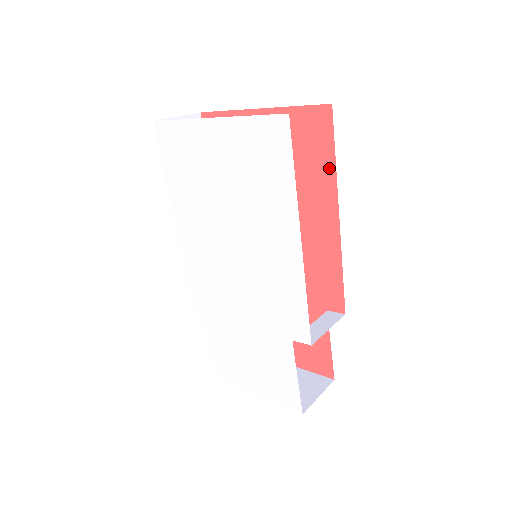
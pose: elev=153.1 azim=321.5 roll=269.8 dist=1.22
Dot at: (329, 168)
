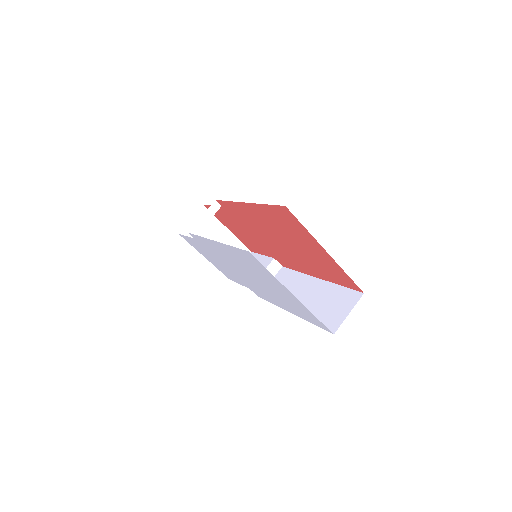
Dot at: (334, 281)
